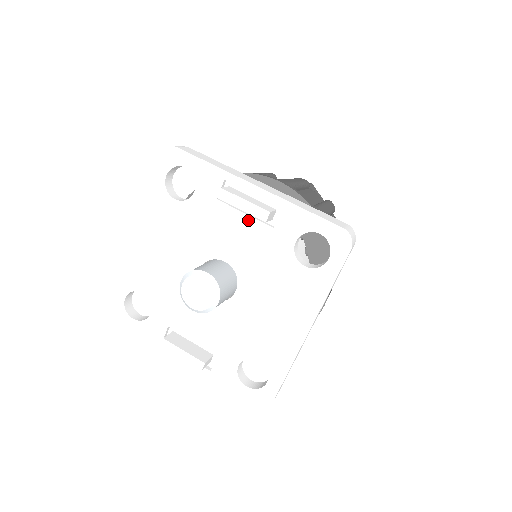
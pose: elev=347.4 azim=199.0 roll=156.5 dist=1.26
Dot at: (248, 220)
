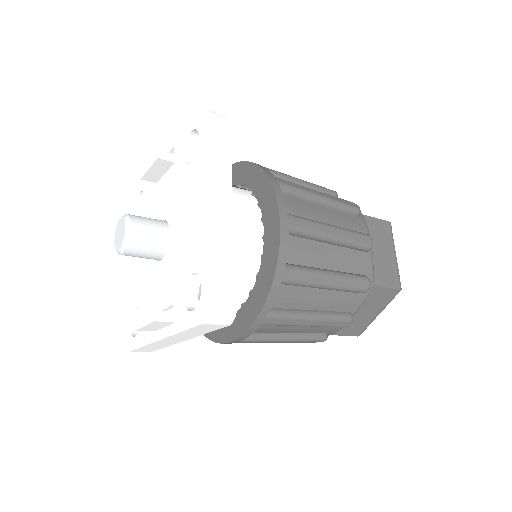
Dot at: (164, 178)
